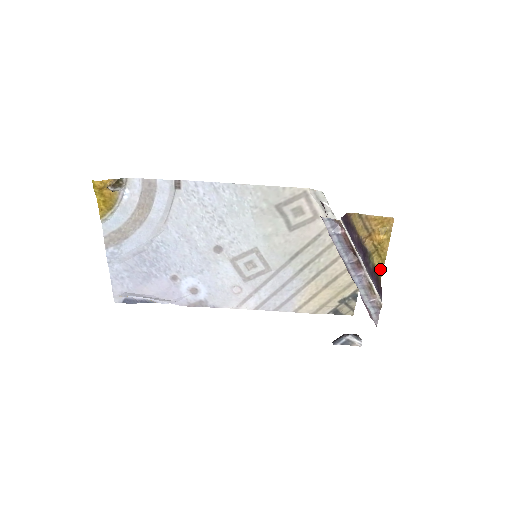
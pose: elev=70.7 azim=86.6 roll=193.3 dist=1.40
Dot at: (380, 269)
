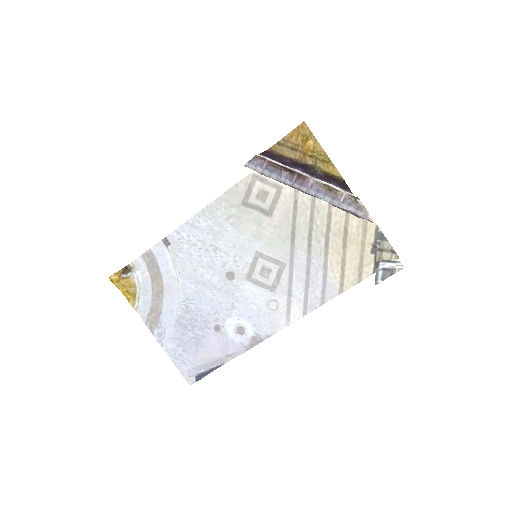
Dot at: (335, 172)
